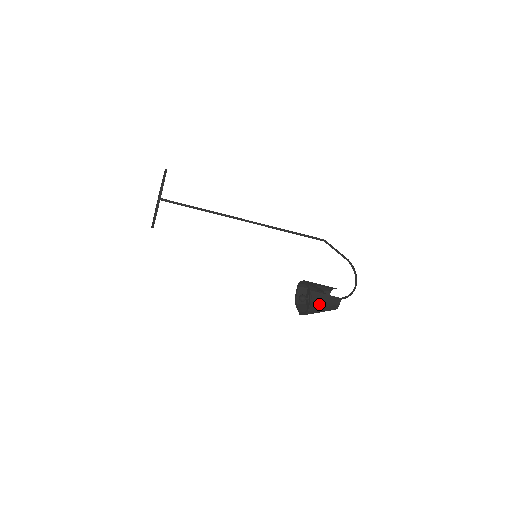
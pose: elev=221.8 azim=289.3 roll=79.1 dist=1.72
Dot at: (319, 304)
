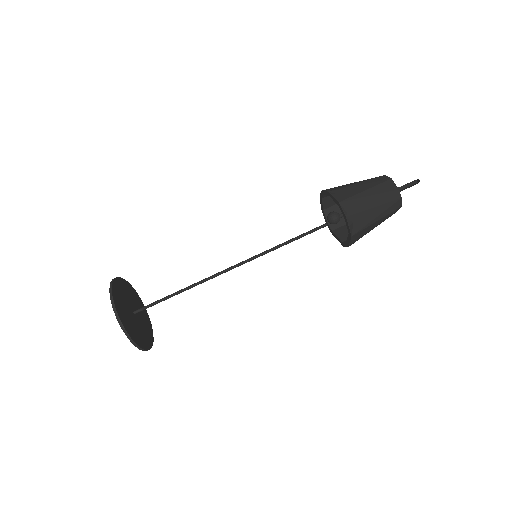
Dot at: (350, 191)
